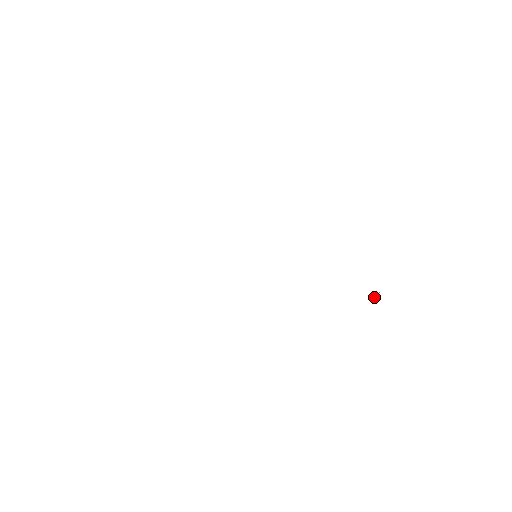
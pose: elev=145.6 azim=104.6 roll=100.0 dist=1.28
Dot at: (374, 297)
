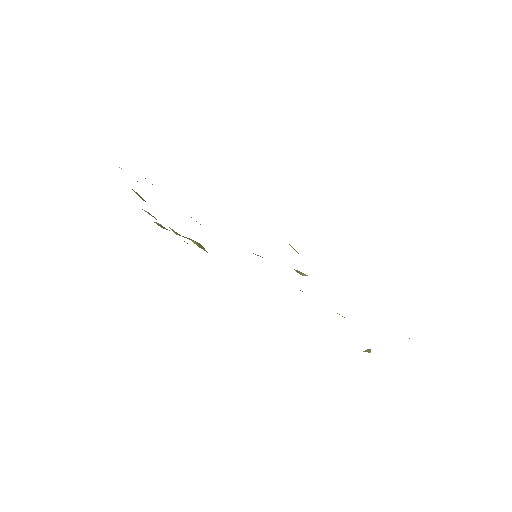
Dot at: (365, 350)
